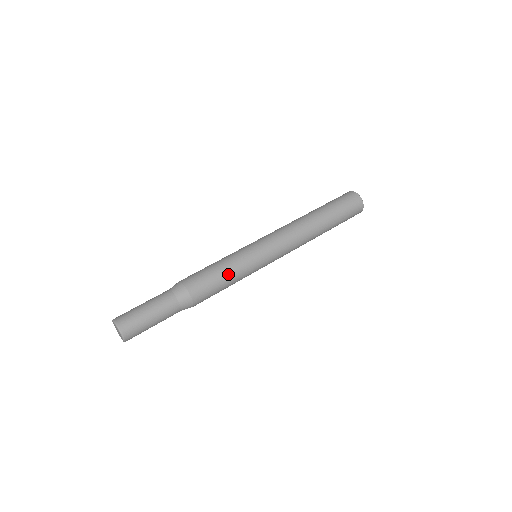
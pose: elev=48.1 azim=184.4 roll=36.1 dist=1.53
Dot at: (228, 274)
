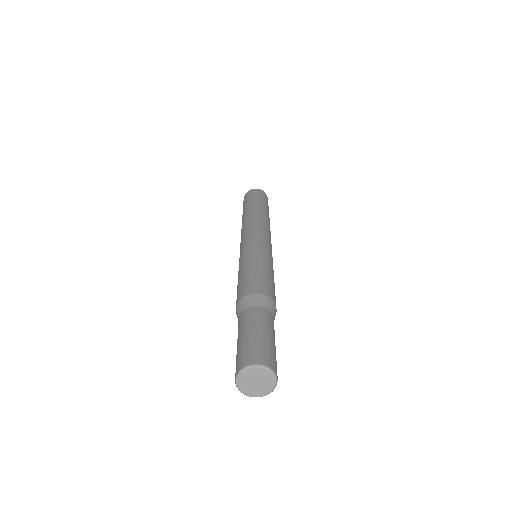
Dot at: occluded
